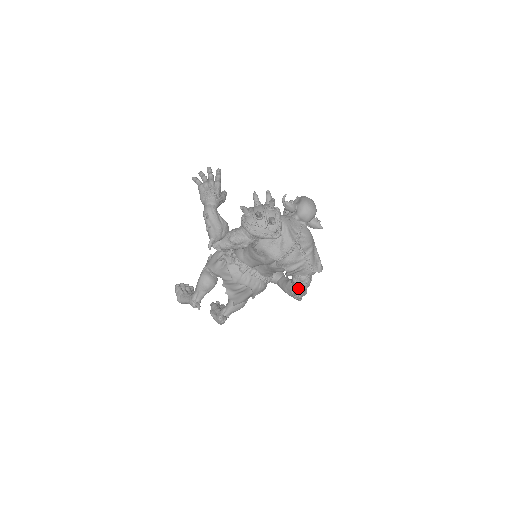
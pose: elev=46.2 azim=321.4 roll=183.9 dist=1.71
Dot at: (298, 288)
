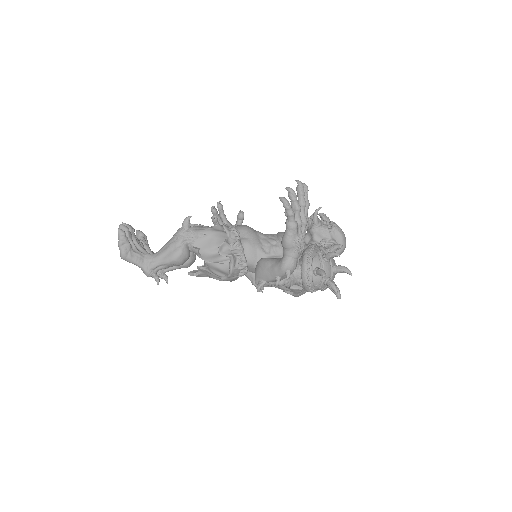
Dot at: (268, 286)
